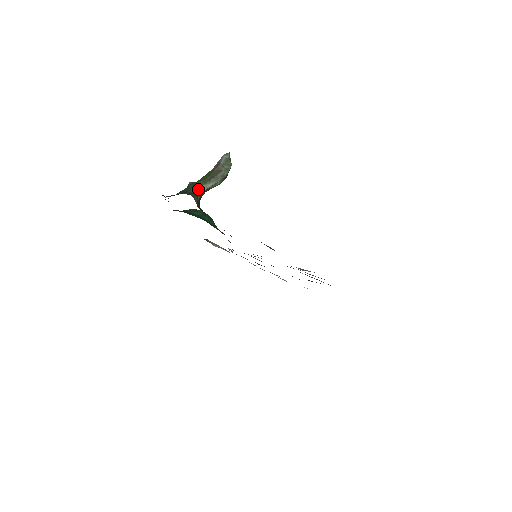
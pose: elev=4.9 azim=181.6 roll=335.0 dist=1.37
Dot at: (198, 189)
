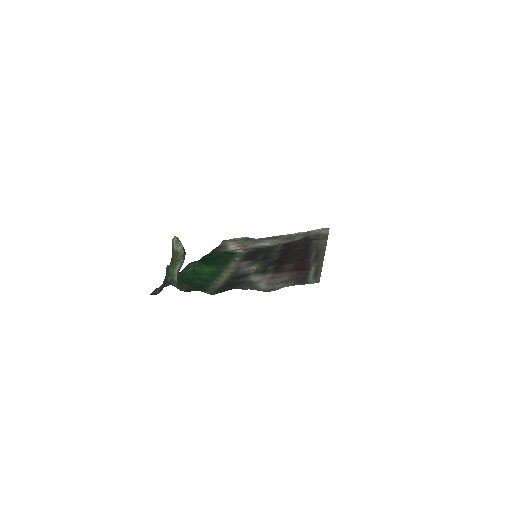
Dot at: (172, 276)
